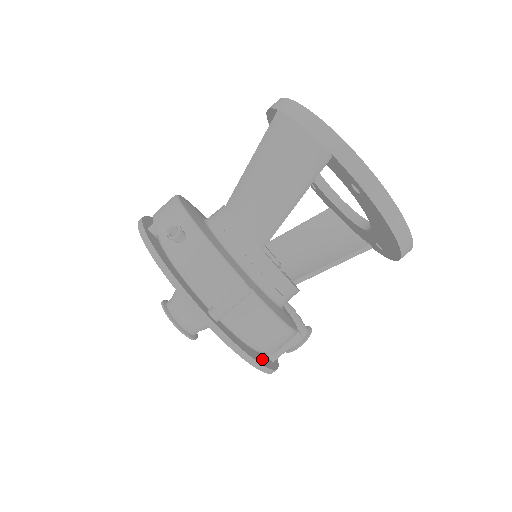
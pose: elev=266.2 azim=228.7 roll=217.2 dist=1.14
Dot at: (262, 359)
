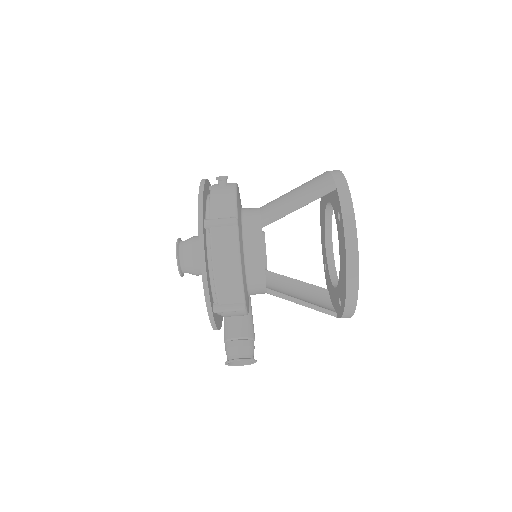
Dot at: (209, 286)
